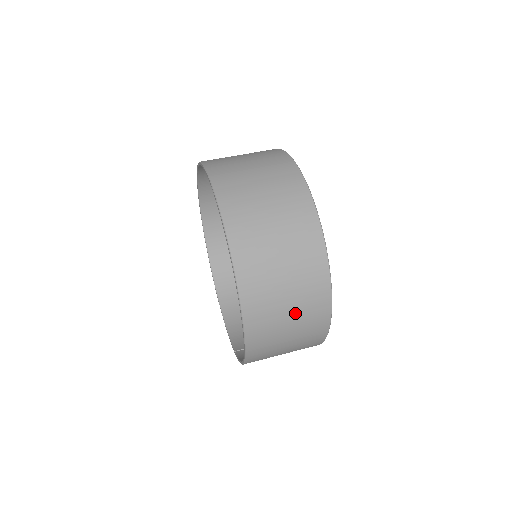
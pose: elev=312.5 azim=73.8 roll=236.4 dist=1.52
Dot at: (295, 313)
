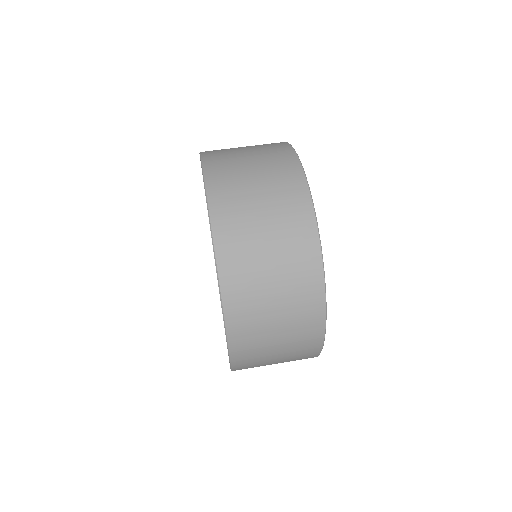
Dot at: occluded
